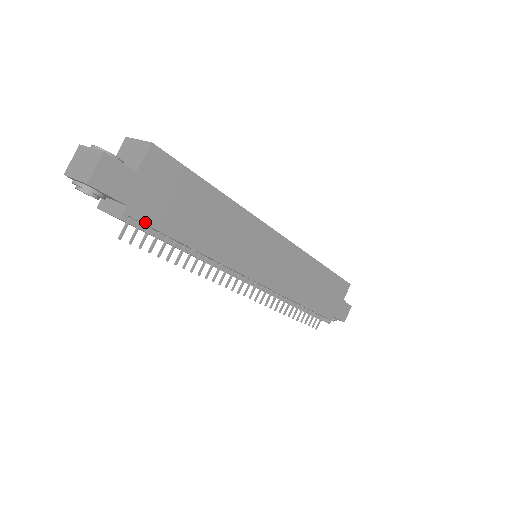
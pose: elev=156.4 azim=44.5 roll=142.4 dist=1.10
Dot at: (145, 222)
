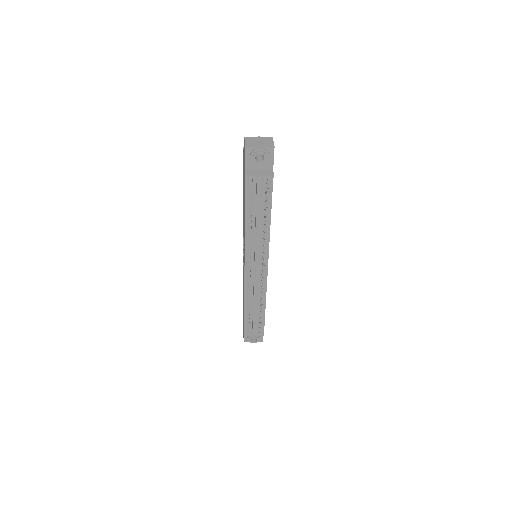
Dot at: (272, 185)
